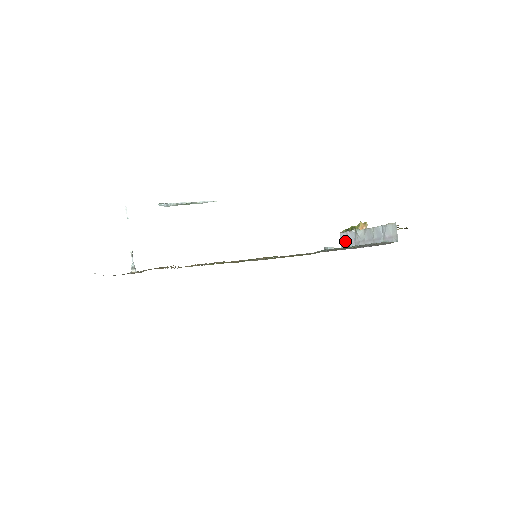
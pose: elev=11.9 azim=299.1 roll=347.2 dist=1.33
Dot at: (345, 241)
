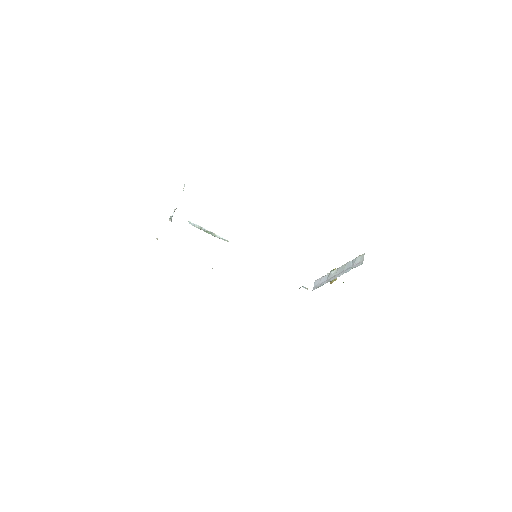
Dot at: (318, 284)
